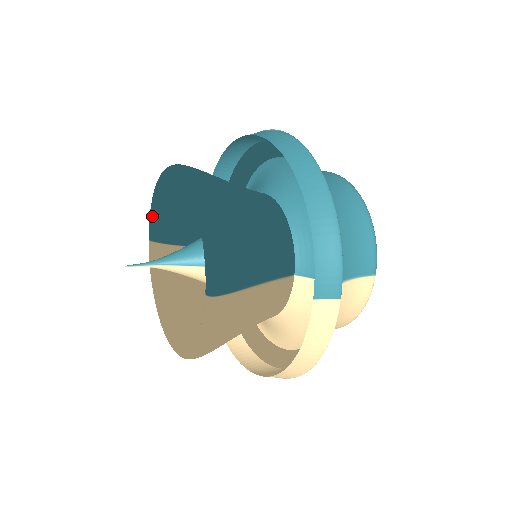
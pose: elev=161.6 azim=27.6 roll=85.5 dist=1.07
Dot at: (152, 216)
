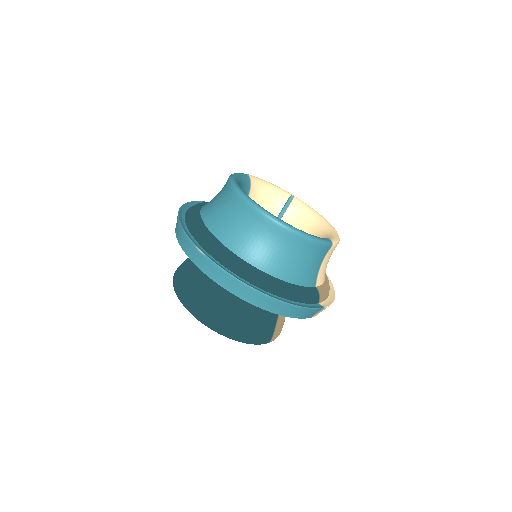
Dot at: occluded
